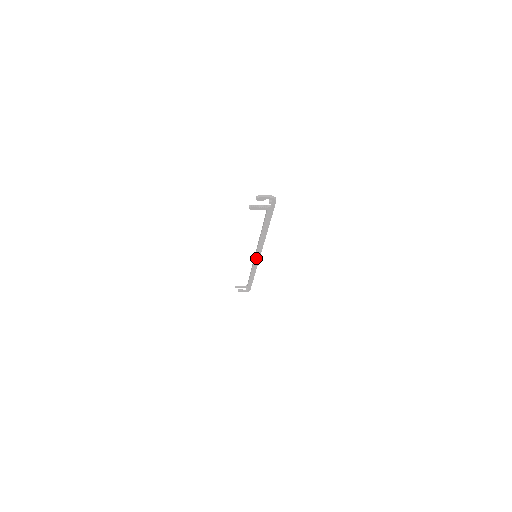
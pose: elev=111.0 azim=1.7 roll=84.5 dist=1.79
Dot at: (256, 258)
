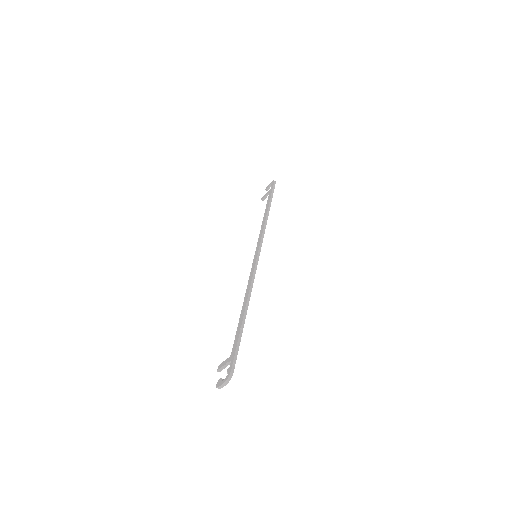
Dot at: occluded
